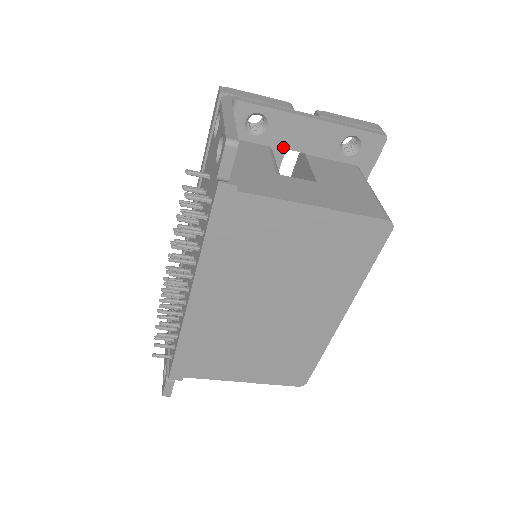
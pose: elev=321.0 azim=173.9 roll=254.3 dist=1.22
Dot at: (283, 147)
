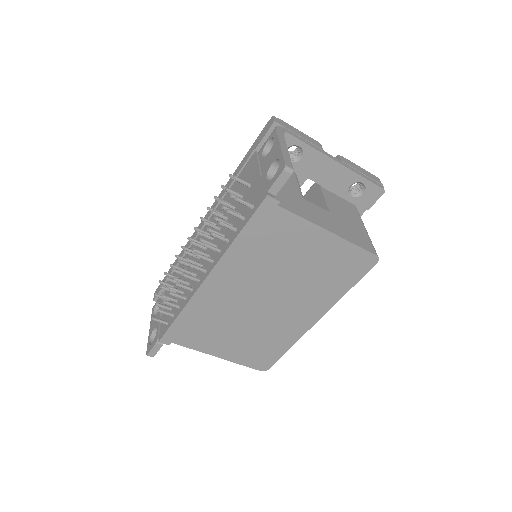
Dot at: (307, 177)
